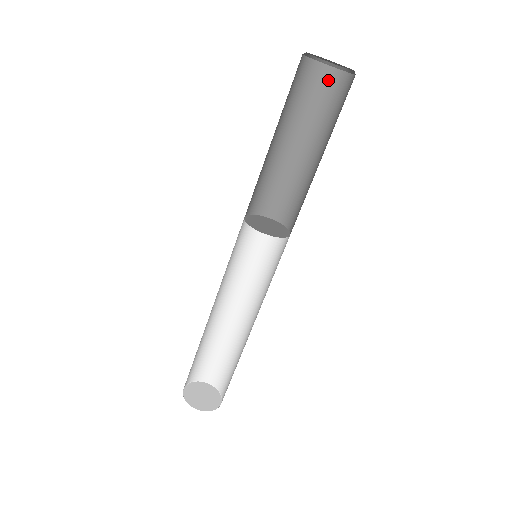
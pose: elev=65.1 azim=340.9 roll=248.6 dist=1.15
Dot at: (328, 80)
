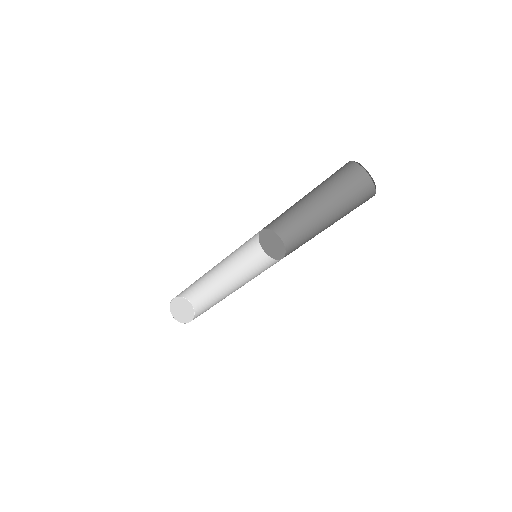
Dot at: (364, 185)
